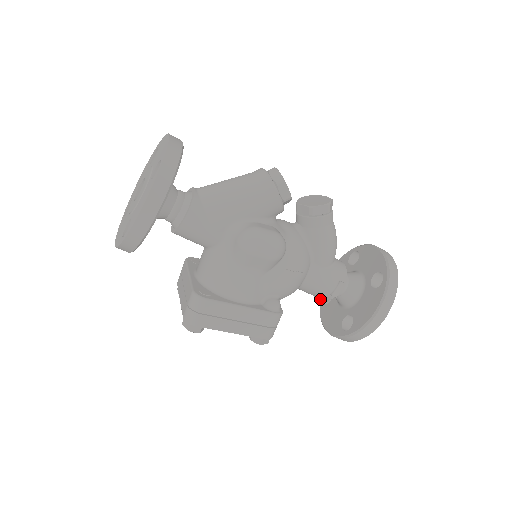
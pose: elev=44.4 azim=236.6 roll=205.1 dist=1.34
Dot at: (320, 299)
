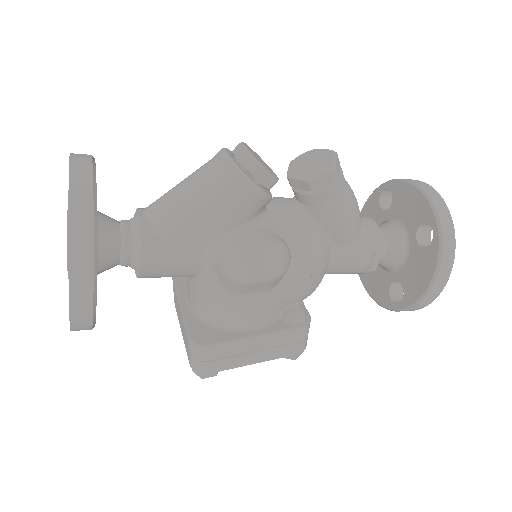
Dot at: occluded
